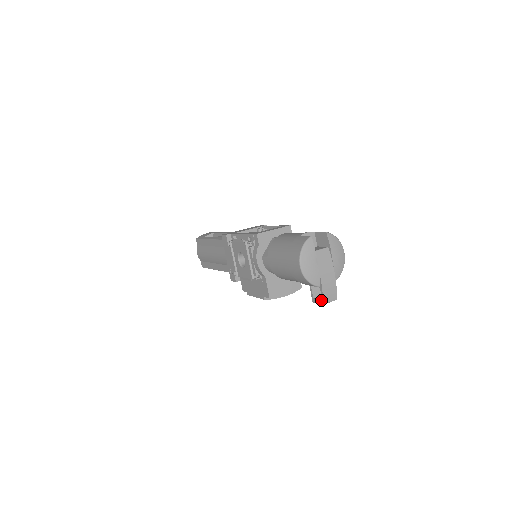
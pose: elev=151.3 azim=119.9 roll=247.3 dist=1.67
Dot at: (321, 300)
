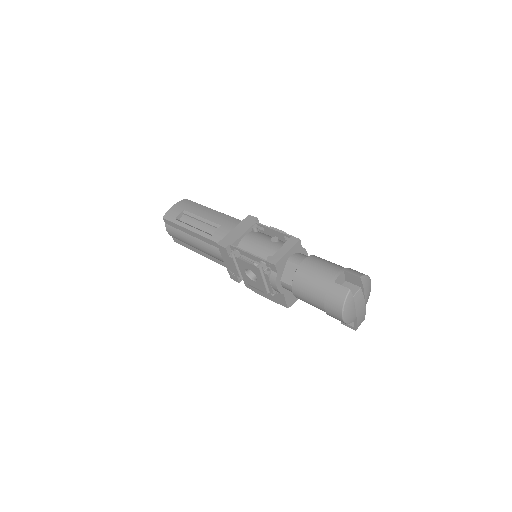
Dot at: (354, 328)
